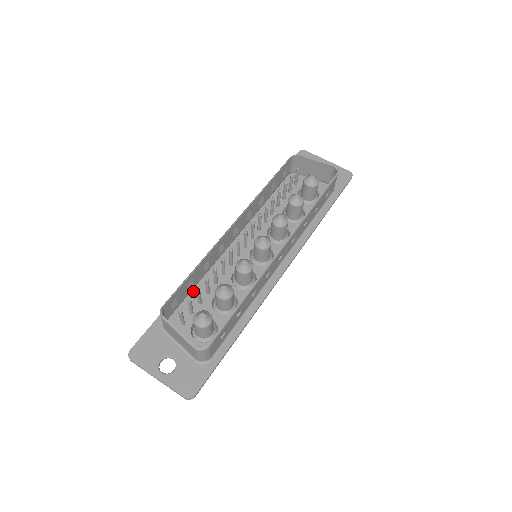
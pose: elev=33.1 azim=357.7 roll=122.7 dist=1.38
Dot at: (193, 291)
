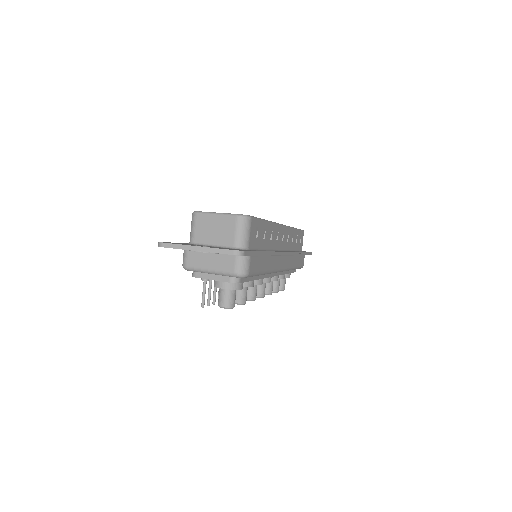
Dot at: occluded
